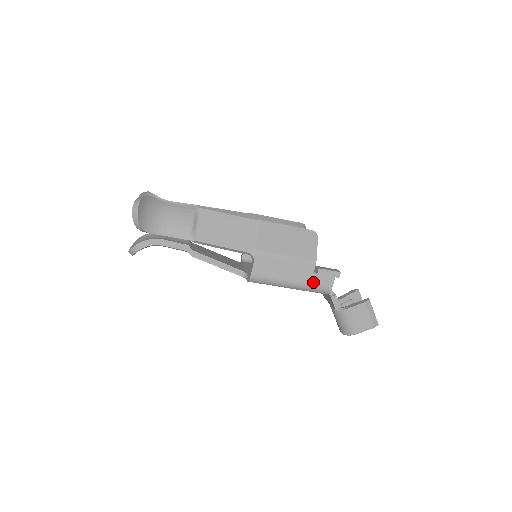
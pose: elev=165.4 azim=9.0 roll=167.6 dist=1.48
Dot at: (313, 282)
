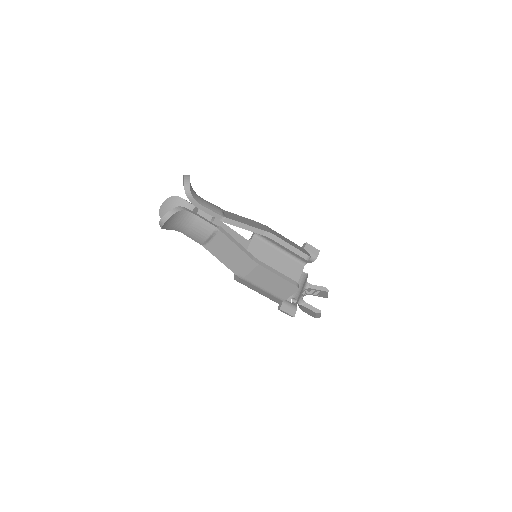
Dot at: (277, 302)
